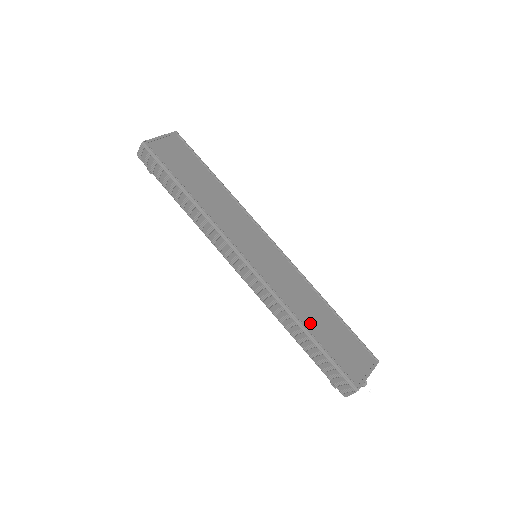
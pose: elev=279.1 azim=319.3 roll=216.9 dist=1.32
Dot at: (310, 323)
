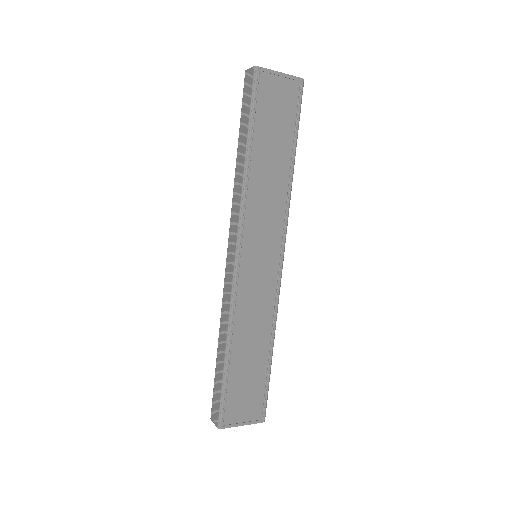
Dot at: (238, 349)
